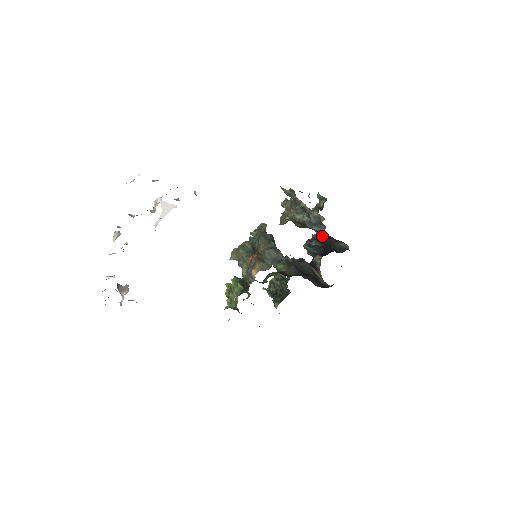
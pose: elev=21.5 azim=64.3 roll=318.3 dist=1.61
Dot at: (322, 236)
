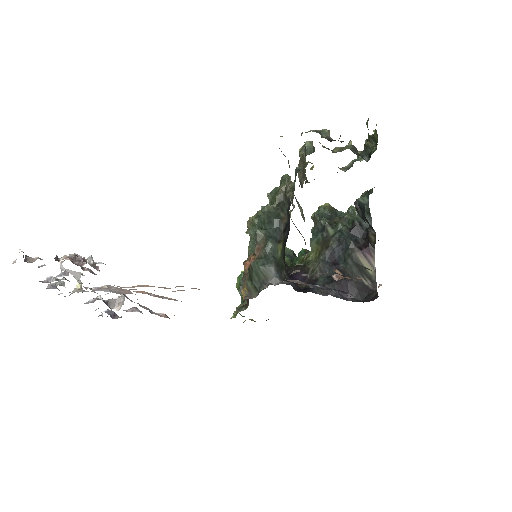
Dot at: (362, 216)
